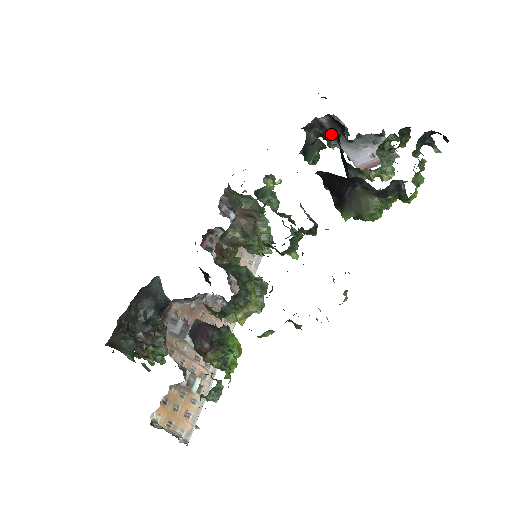
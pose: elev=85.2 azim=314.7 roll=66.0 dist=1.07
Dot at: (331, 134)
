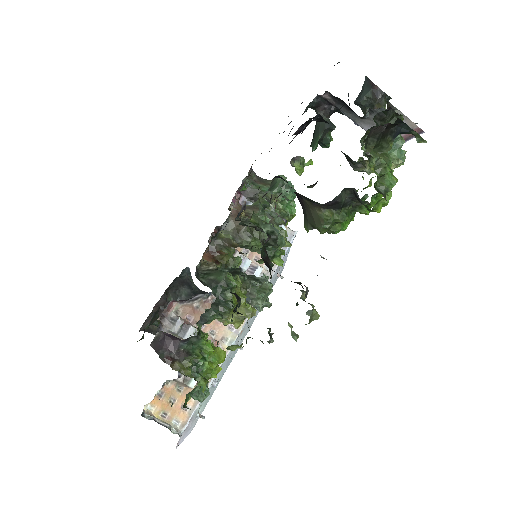
Dot at: (321, 118)
